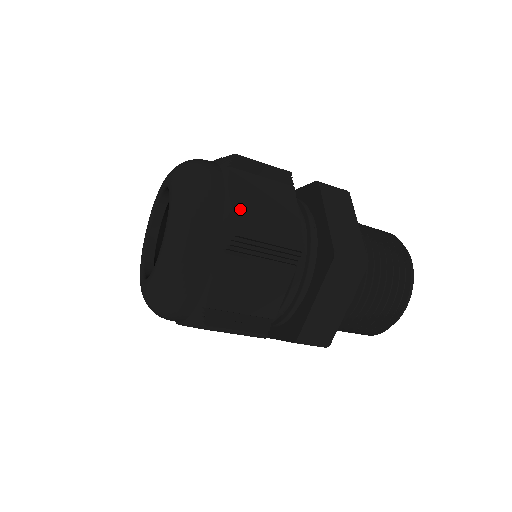
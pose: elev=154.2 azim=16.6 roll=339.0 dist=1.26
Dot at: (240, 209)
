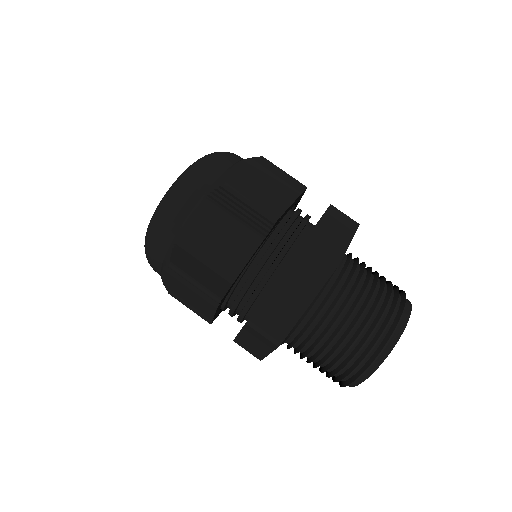
Dot at: (183, 245)
